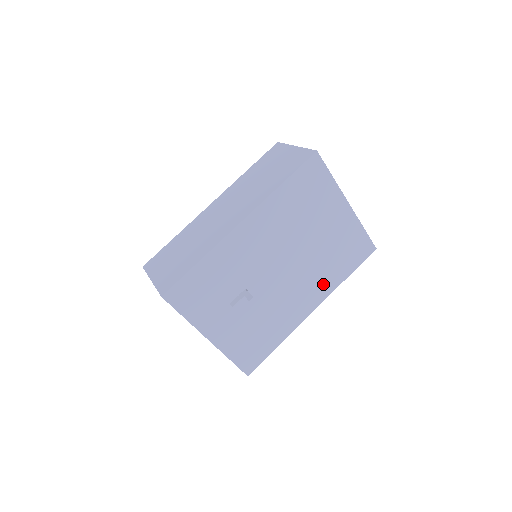
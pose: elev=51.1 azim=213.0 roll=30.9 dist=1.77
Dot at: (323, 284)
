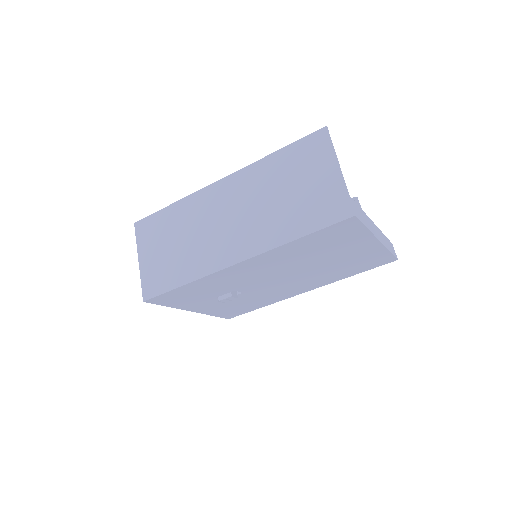
Dot at: (323, 280)
